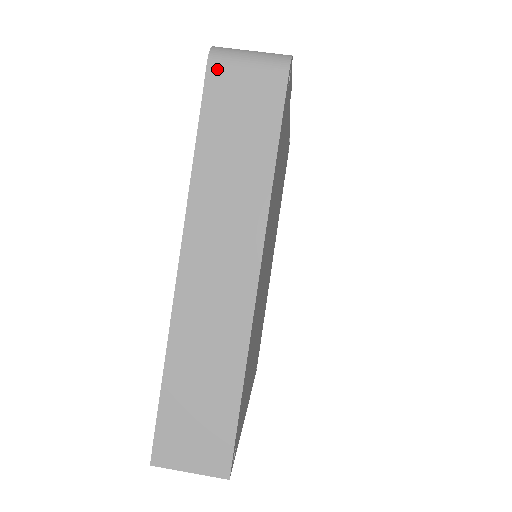
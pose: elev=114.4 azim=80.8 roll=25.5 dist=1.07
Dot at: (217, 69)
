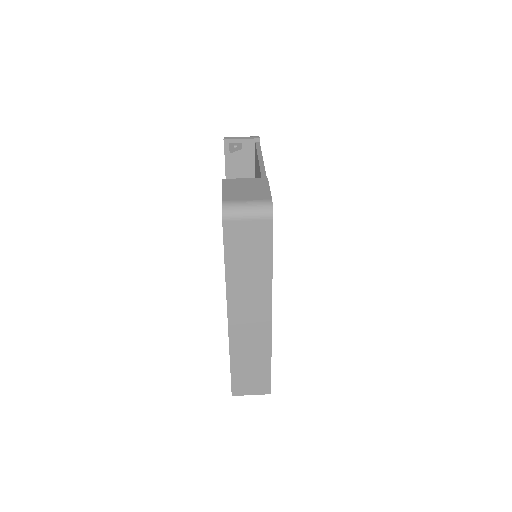
Dot at: (229, 224)
